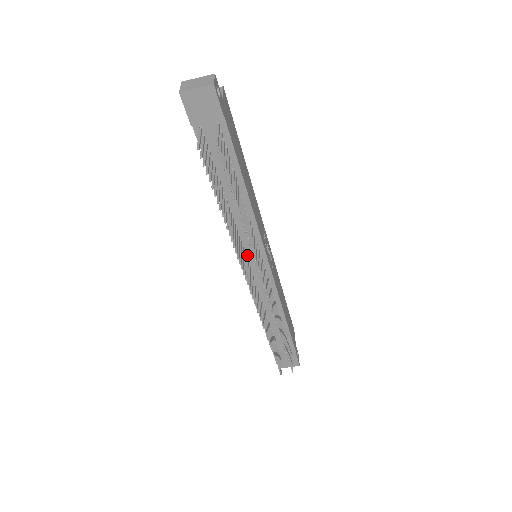
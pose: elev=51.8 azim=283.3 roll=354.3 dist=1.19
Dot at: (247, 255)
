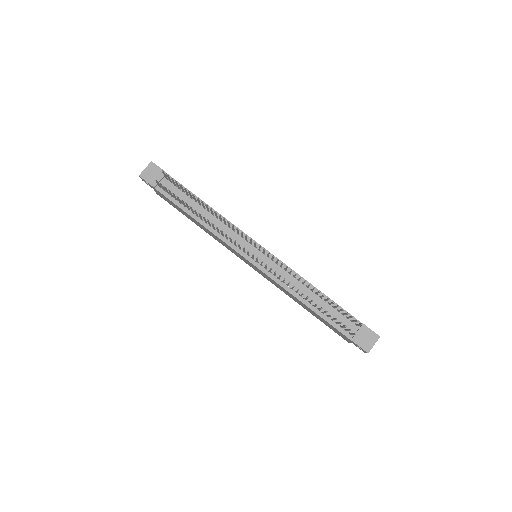
Dot at: occluded
